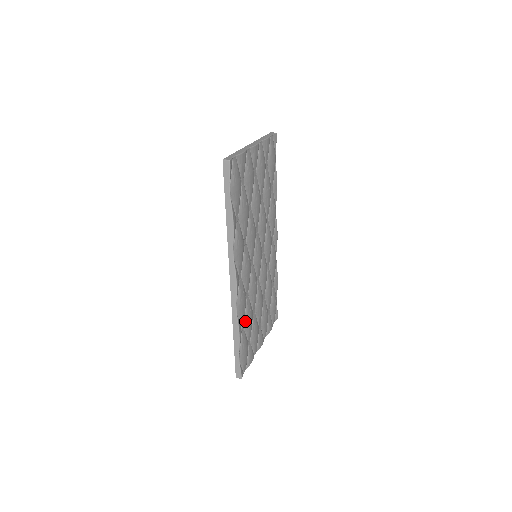
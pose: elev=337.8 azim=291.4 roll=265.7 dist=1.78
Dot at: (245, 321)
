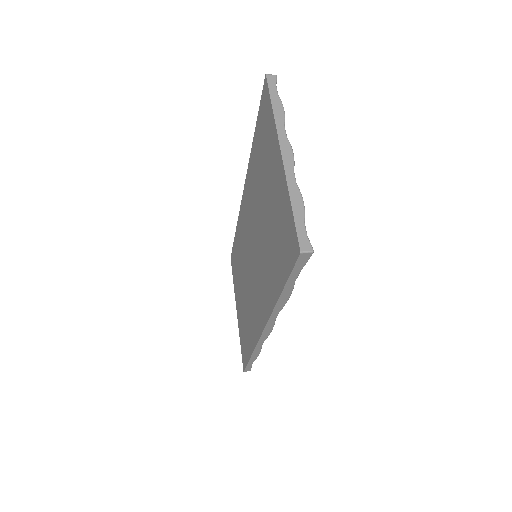
Dot at: occluded
